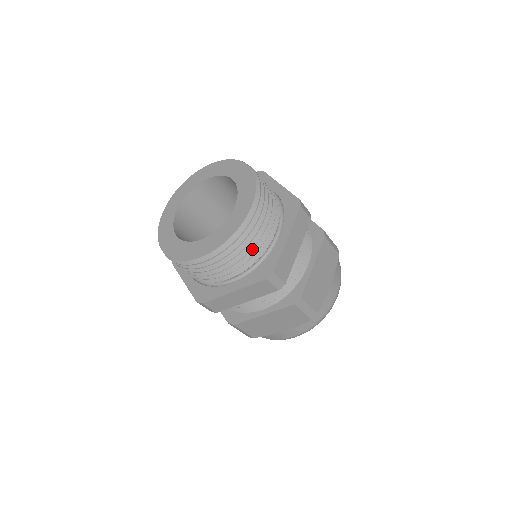
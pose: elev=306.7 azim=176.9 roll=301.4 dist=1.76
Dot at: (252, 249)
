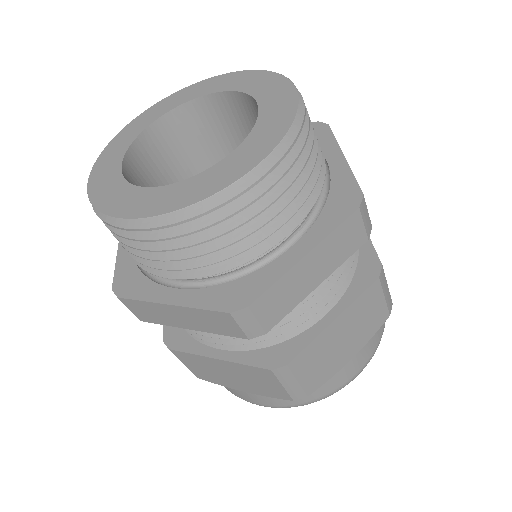
Dot at: (230, 246)
